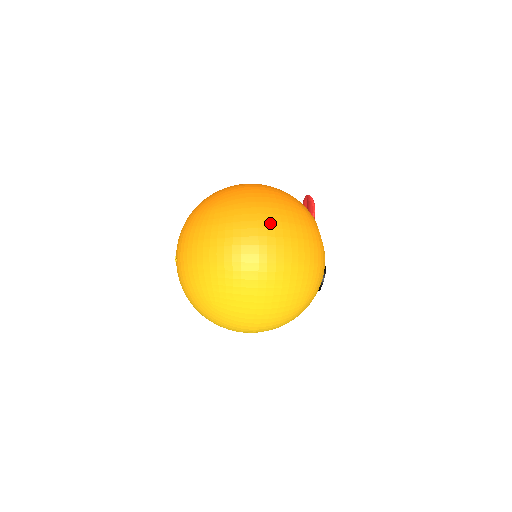
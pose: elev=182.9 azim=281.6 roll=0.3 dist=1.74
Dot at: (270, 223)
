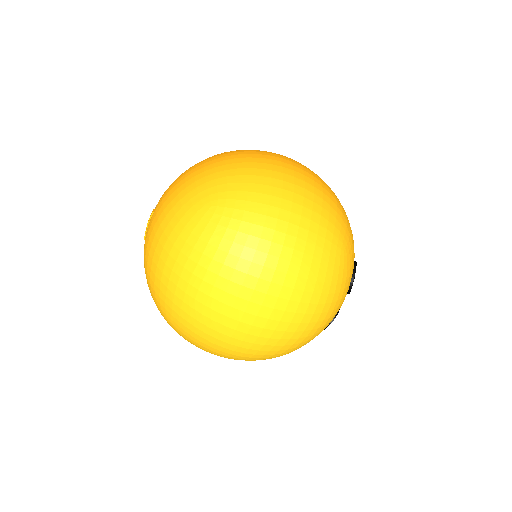
Dot at: occluded
